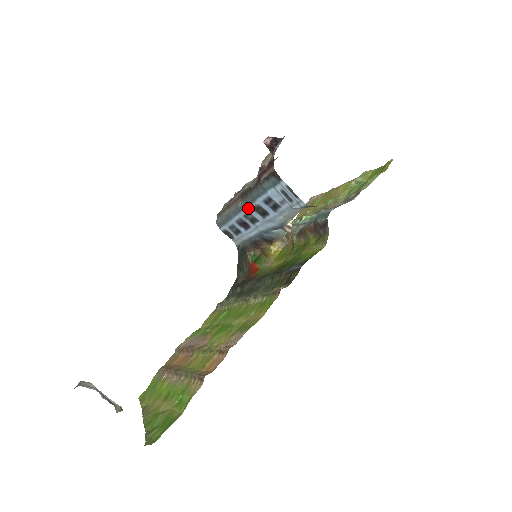
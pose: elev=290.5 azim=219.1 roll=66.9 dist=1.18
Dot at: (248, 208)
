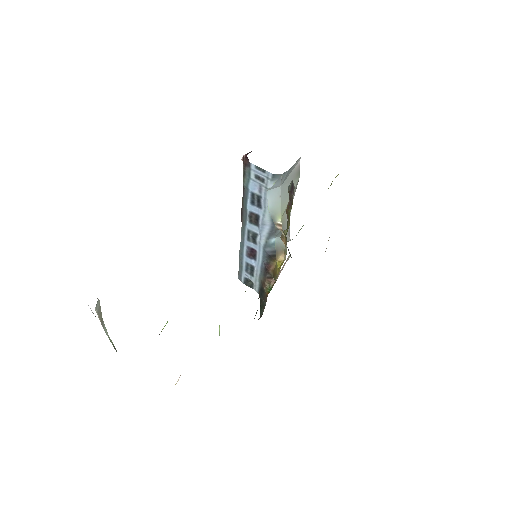
Dot at: (246, 225)
